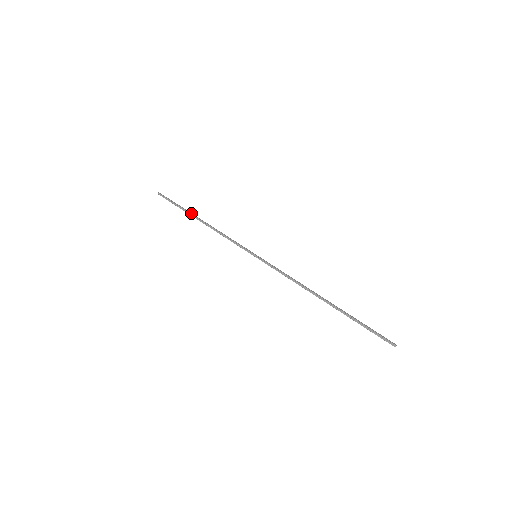
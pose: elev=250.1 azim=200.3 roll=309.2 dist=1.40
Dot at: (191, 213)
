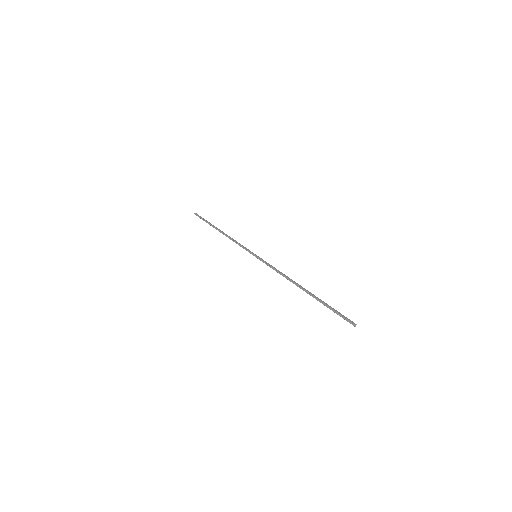
Dot at: (214, 226)
